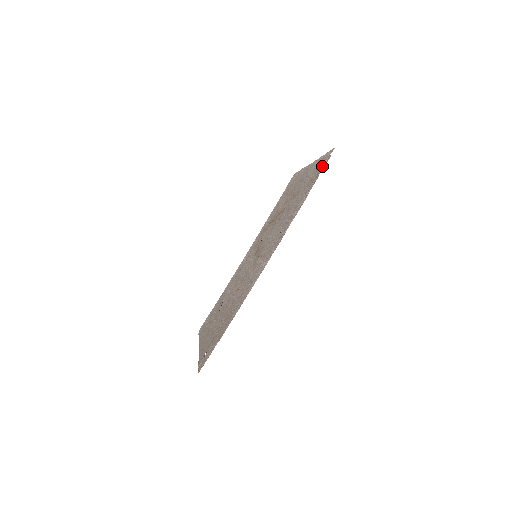
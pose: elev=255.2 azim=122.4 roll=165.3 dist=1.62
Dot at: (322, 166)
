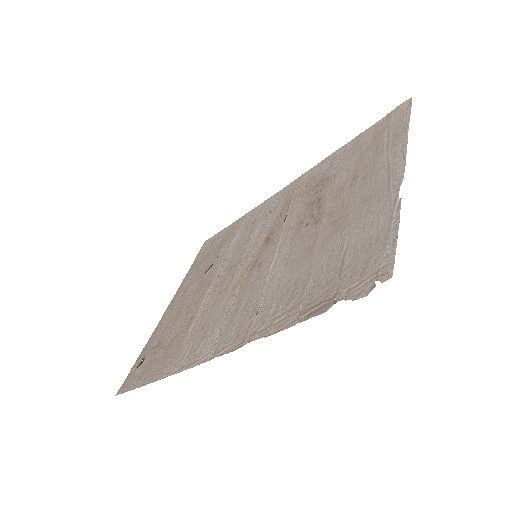
Dot at: (355, 281)
